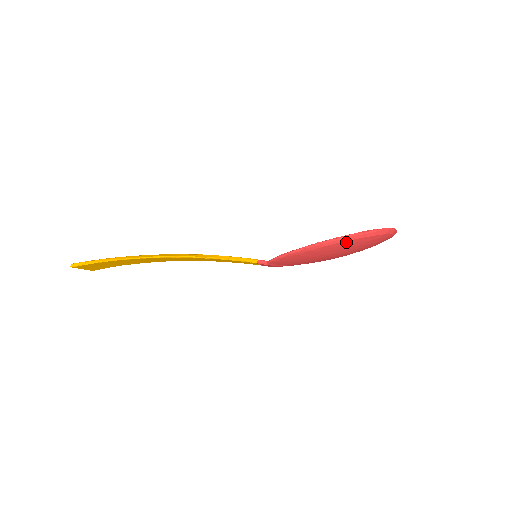
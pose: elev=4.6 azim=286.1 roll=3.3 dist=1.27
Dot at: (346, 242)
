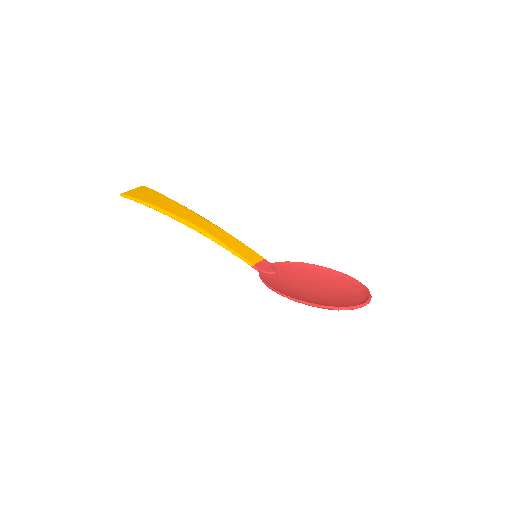
Dot at: (312, 306)
